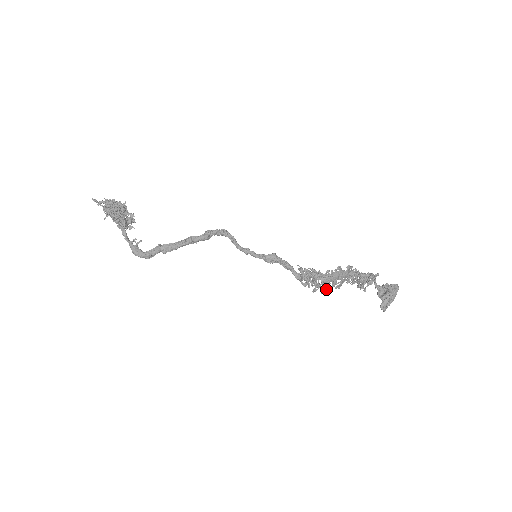
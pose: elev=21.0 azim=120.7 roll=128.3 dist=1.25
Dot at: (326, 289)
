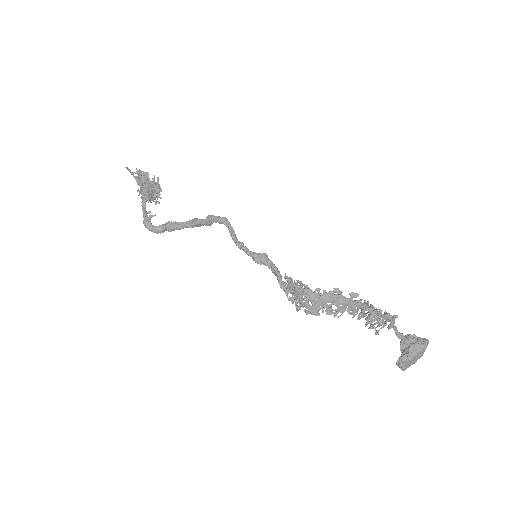
Dot at: (312, 310)
